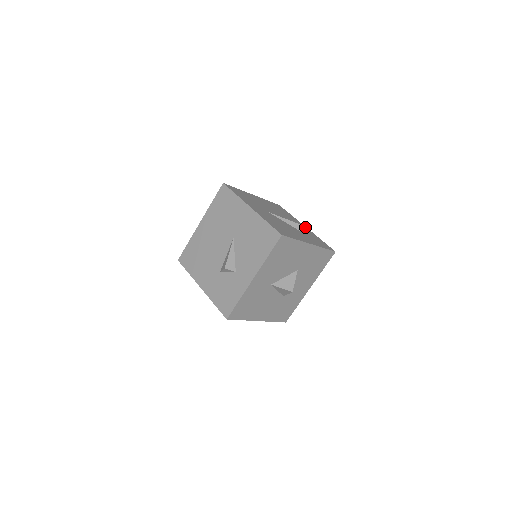
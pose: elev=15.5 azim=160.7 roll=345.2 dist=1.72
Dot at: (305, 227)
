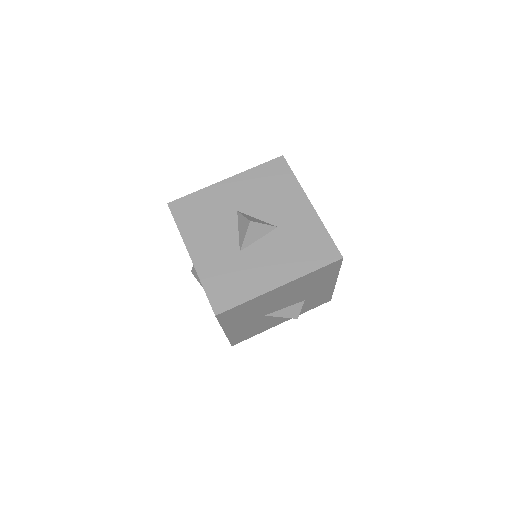
Dot at: occluded
